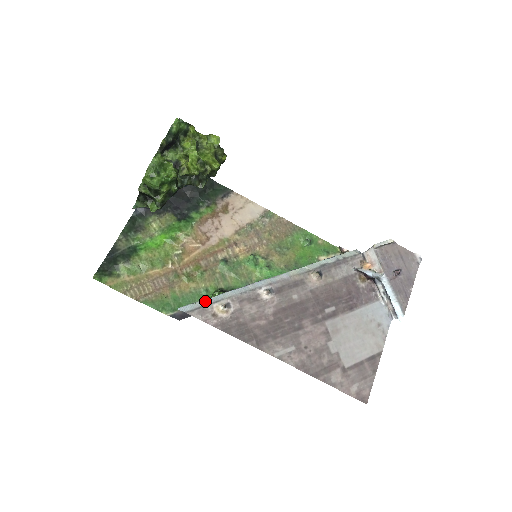
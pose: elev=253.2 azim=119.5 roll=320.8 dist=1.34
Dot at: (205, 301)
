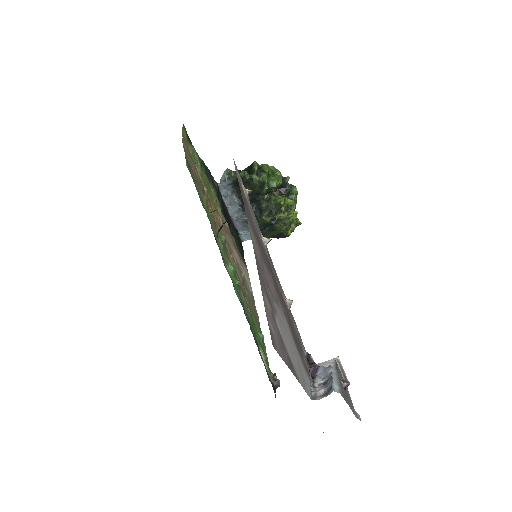
Dot at: occluded
